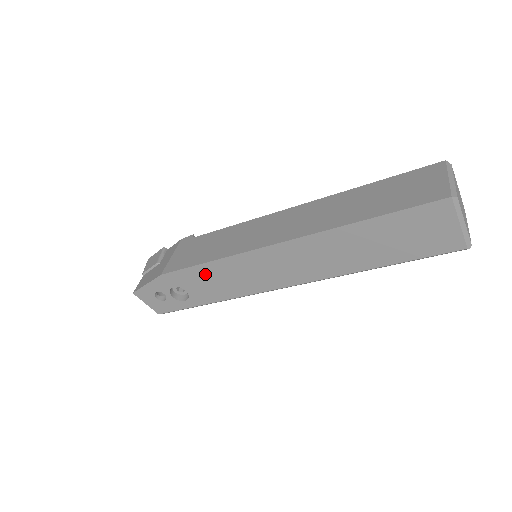
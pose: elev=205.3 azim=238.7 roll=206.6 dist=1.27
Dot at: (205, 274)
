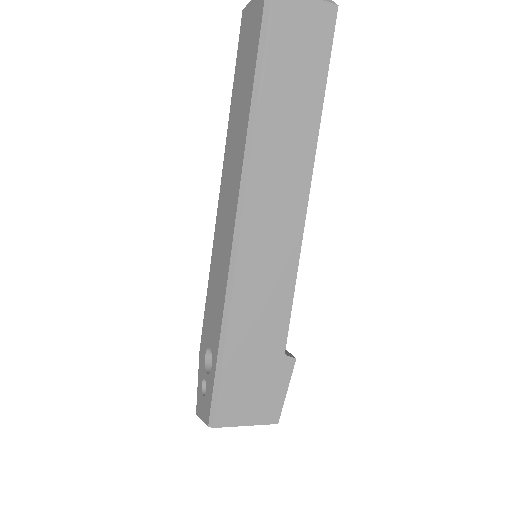
Dot at: (210, 301)
